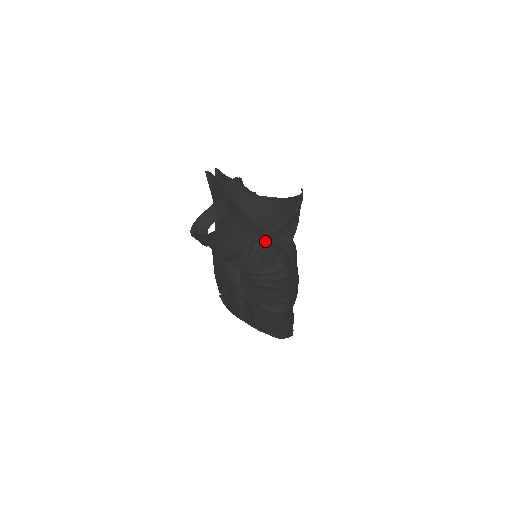
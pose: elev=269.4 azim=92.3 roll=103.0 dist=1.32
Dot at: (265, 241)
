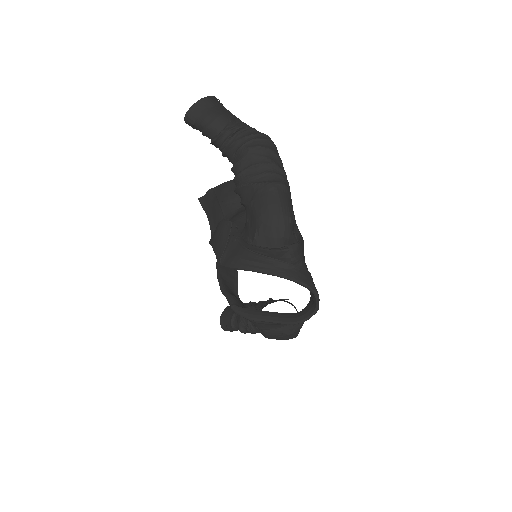
Dot at: (245, 123)
